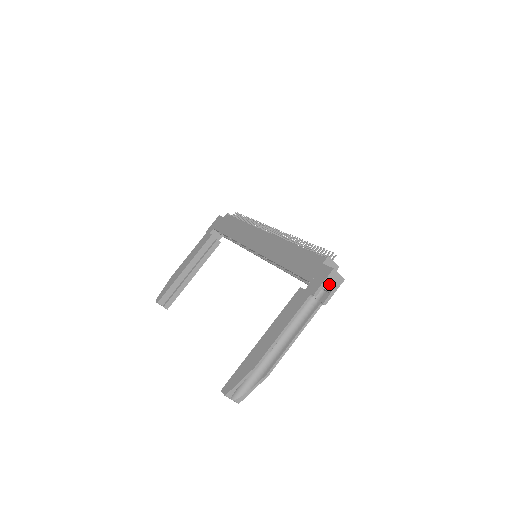
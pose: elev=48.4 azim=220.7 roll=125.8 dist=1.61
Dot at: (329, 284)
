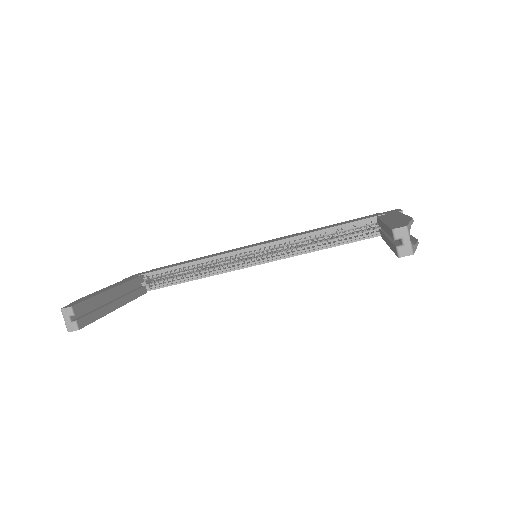
Dot at: occluded
